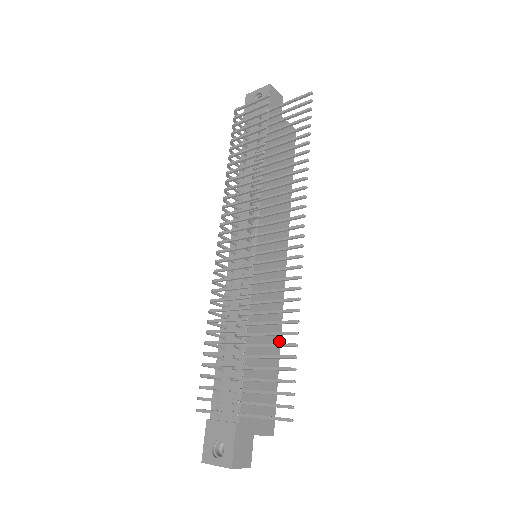
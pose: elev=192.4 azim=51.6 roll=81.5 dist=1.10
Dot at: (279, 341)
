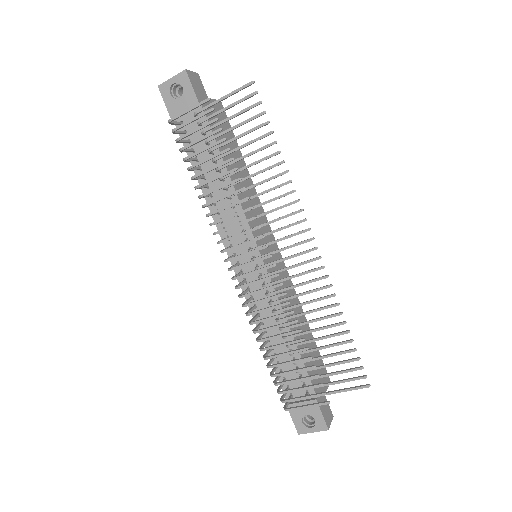
Dot at: occluded
